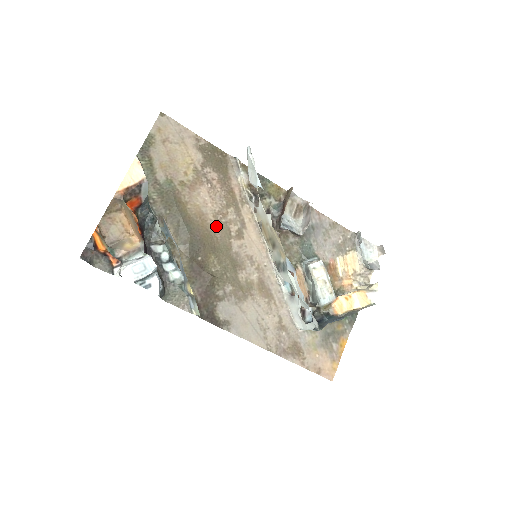
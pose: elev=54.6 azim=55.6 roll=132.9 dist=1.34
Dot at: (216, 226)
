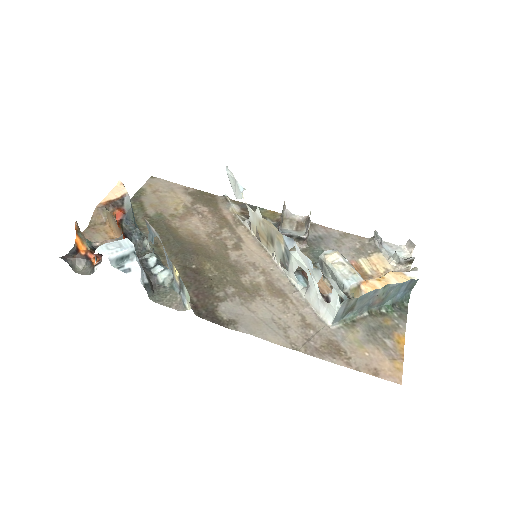
Dot at: (210, 242)
